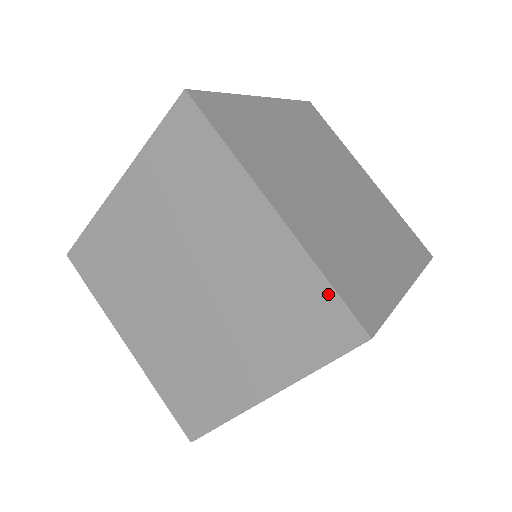
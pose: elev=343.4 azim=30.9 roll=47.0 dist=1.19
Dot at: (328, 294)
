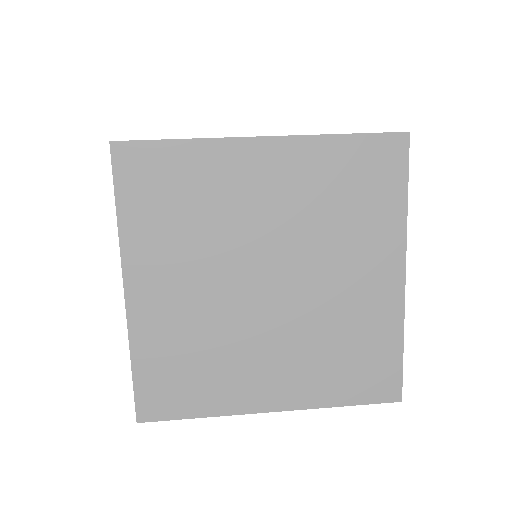
Dot at: (133, 373)
